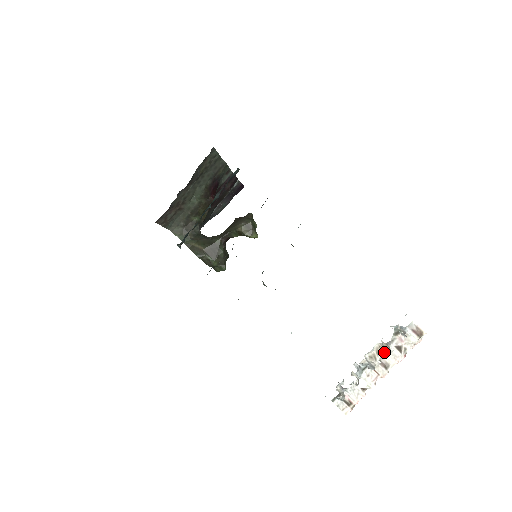
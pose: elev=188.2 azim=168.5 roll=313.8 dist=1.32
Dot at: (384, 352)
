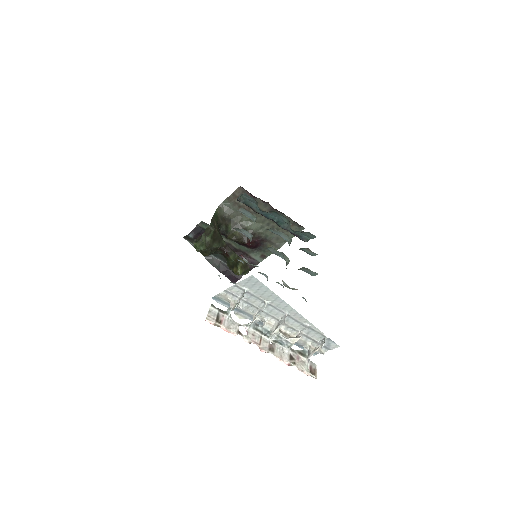
Dot at: (291, 337)
